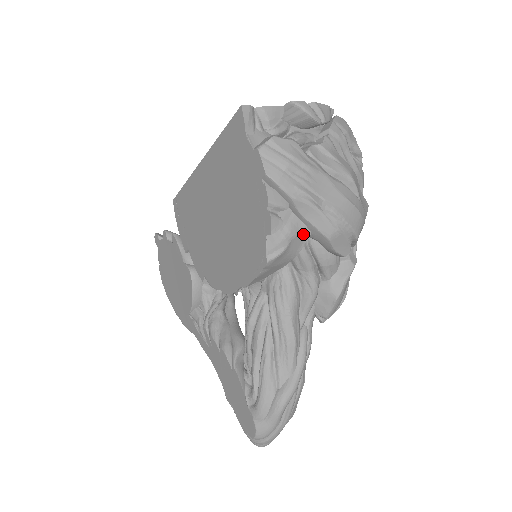
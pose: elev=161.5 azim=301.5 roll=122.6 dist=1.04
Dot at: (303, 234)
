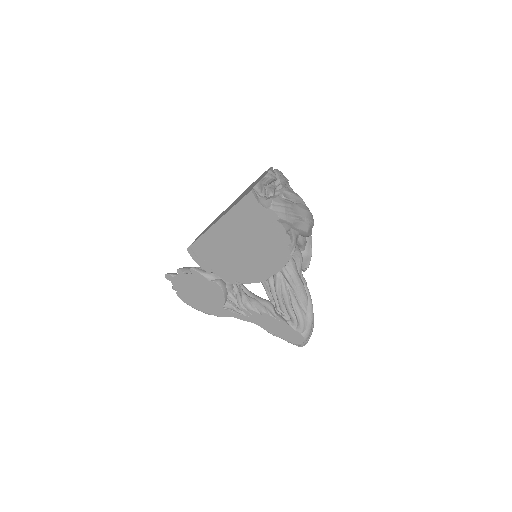
Dot at: (297, 236)
